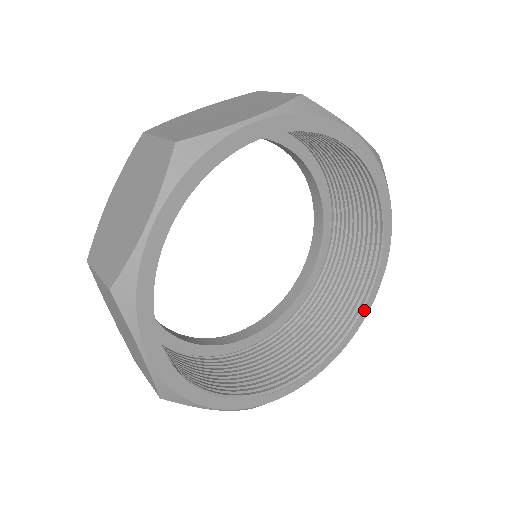
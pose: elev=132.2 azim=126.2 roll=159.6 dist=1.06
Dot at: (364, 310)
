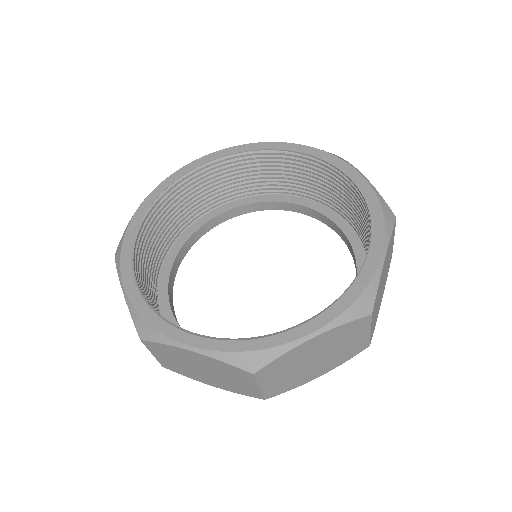
Dot at: (300, 329)
